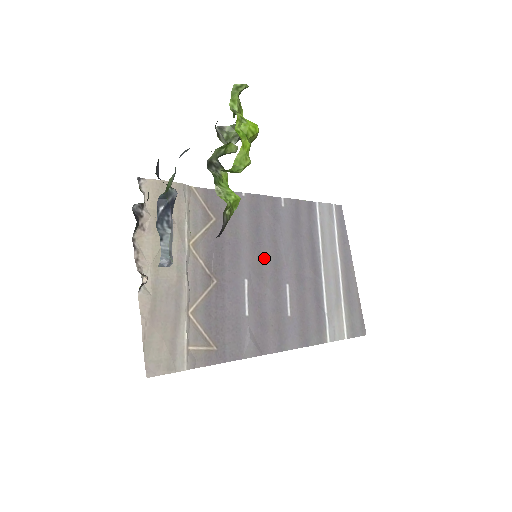
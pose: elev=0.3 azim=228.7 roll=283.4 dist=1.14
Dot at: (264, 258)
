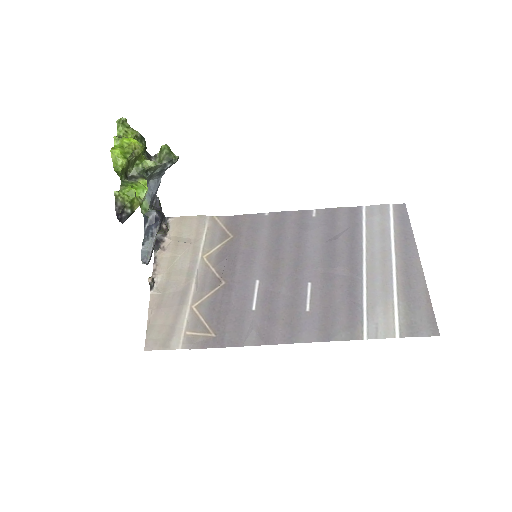
Dot at: (282, 262)
